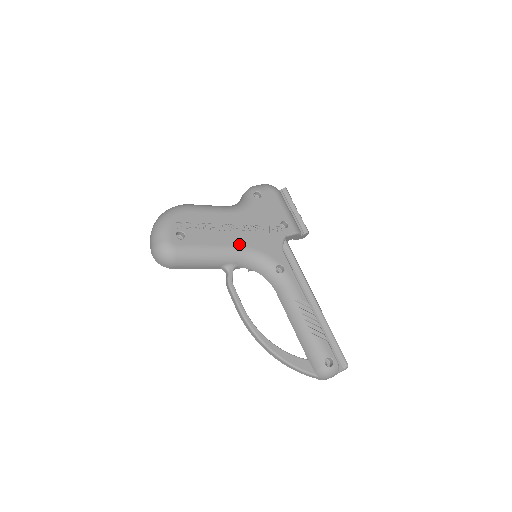
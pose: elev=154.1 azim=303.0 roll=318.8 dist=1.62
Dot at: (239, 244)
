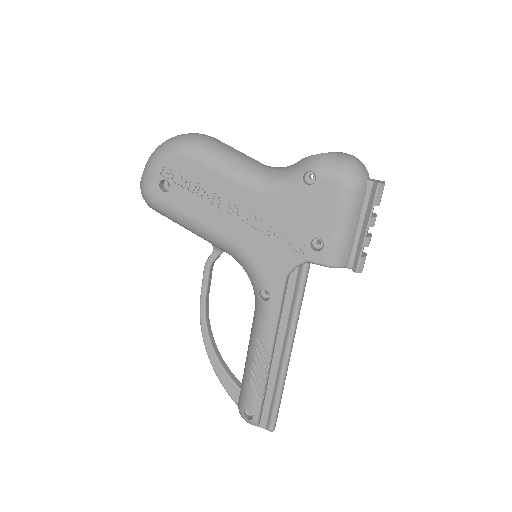
Dot at: (230, 236)
